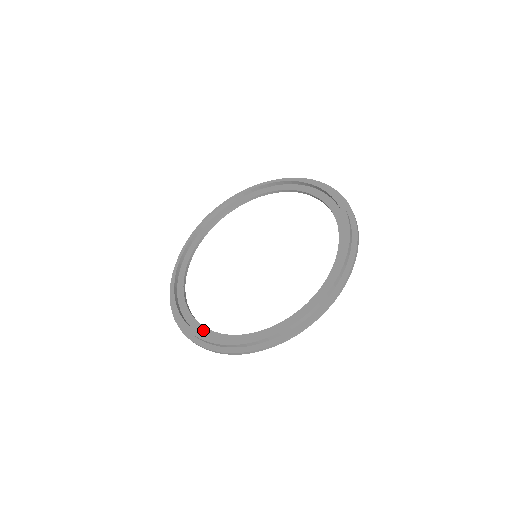
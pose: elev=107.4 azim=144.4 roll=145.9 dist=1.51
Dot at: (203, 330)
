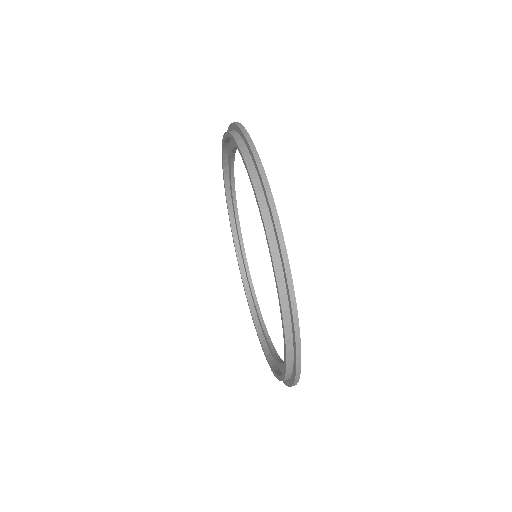
Dot at: (265, 339)
